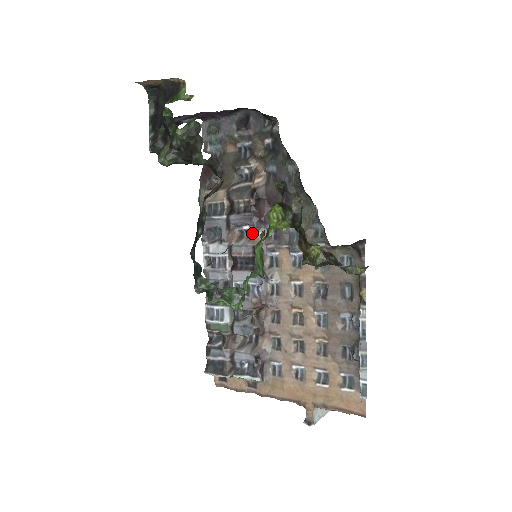
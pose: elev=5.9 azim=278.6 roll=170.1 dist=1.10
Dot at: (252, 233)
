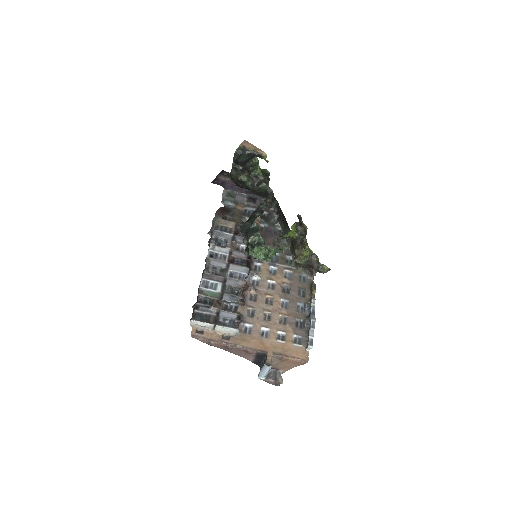
Dot at: occluded
